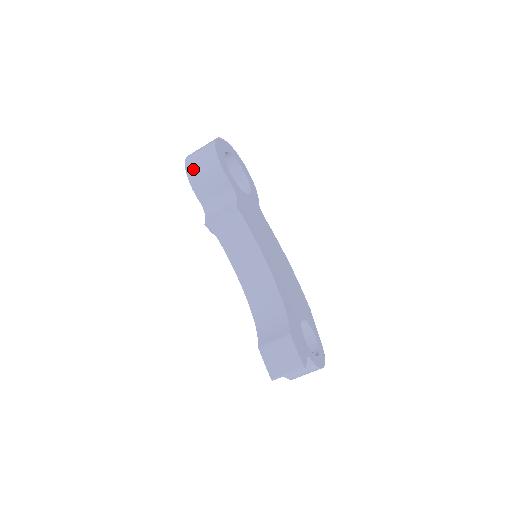
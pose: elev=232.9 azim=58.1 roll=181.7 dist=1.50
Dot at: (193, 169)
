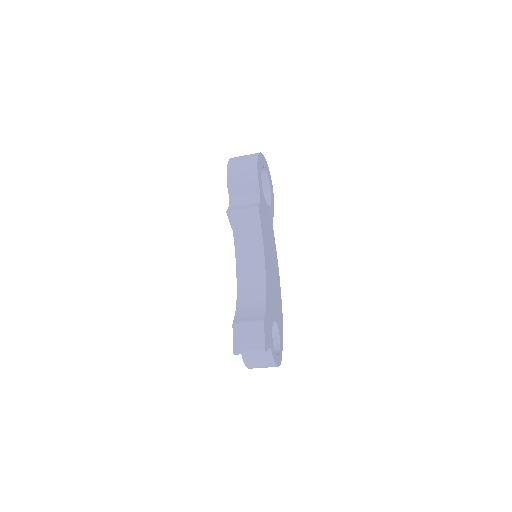
Dot at: (234, 167)
